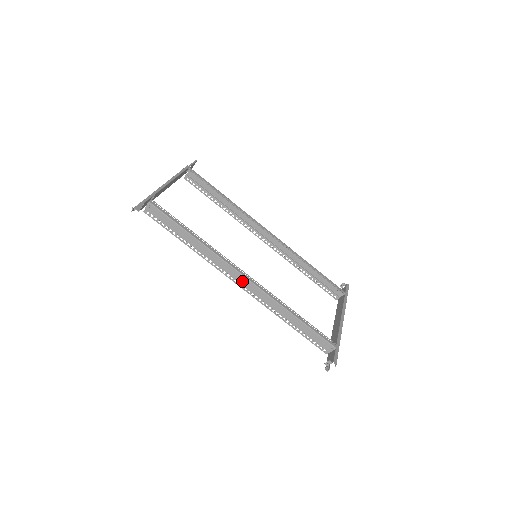
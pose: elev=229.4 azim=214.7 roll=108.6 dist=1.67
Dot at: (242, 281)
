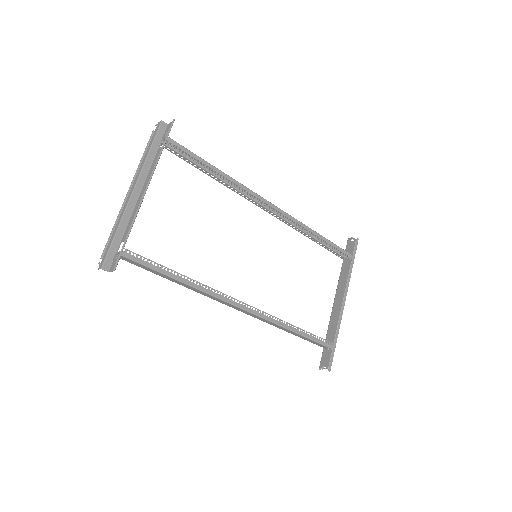
Dot at: (240, 310)
